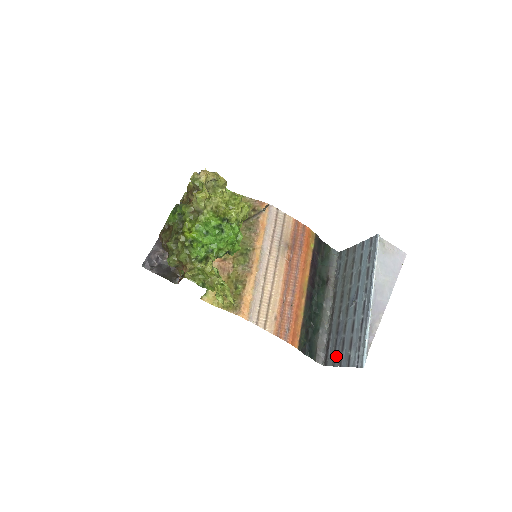
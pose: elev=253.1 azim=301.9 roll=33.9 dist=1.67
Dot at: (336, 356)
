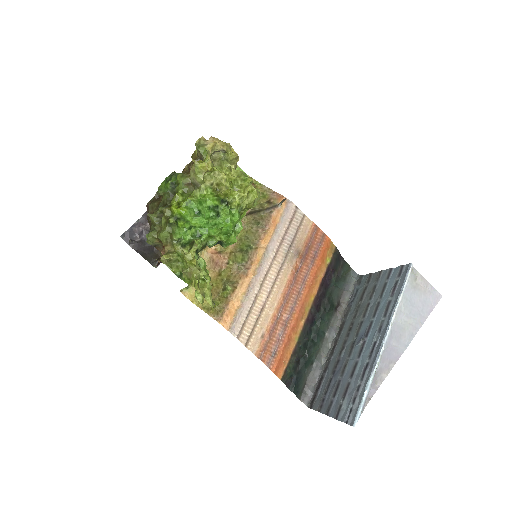
Dot at: (325, 400)
